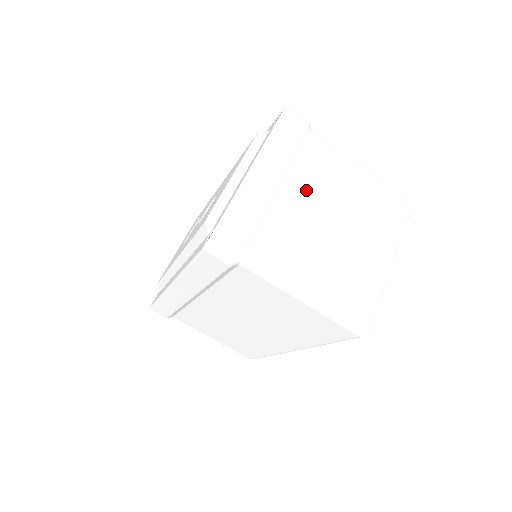
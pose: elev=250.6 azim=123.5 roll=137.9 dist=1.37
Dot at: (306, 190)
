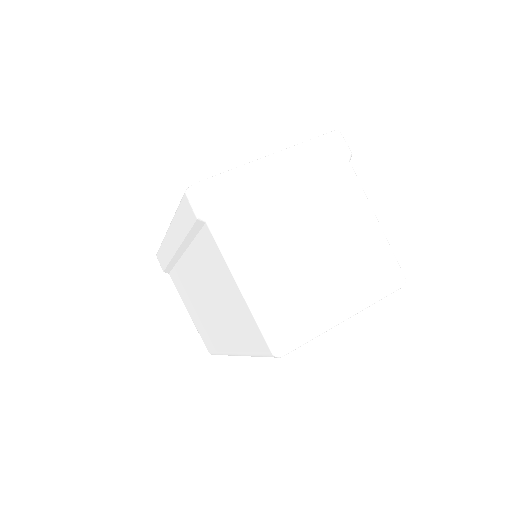
Dot at: (309, 203)
